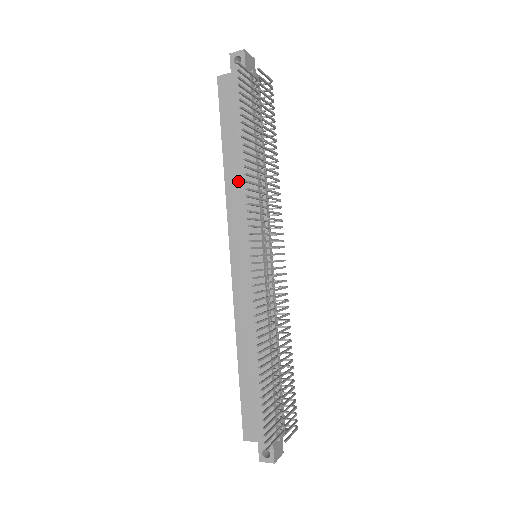
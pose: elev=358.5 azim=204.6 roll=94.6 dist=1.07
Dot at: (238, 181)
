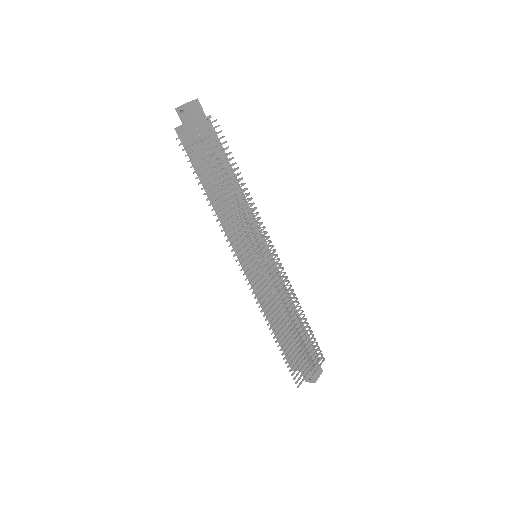
Dot at: (222, 208)
